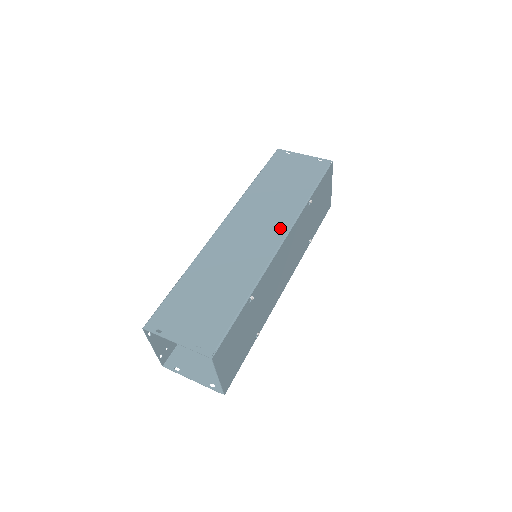
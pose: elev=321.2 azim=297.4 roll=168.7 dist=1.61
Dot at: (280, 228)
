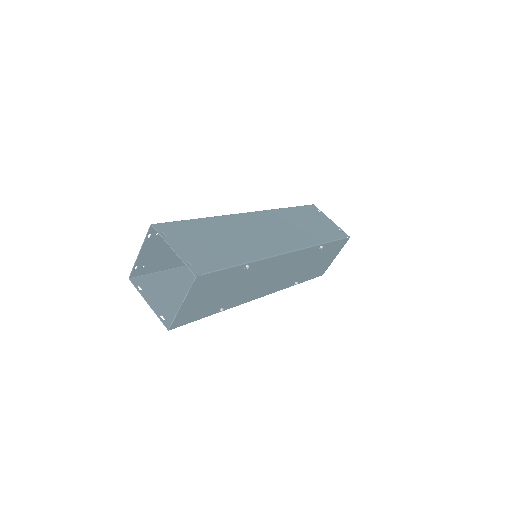
Dot at: (292, 244)
